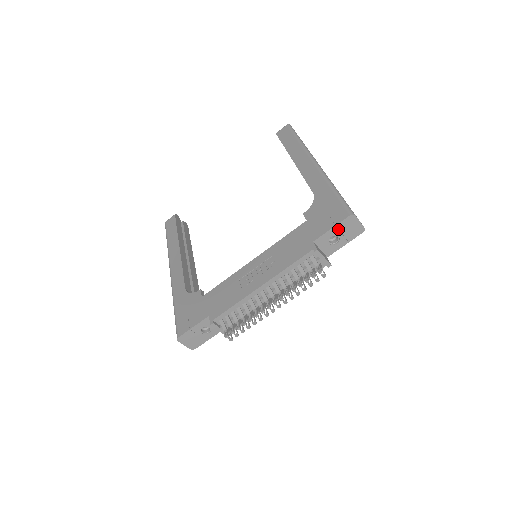
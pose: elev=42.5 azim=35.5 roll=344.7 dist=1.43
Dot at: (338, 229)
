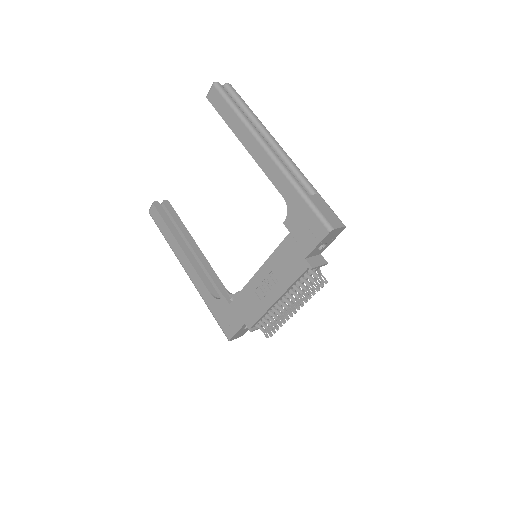
Dot at: (323, 242)
